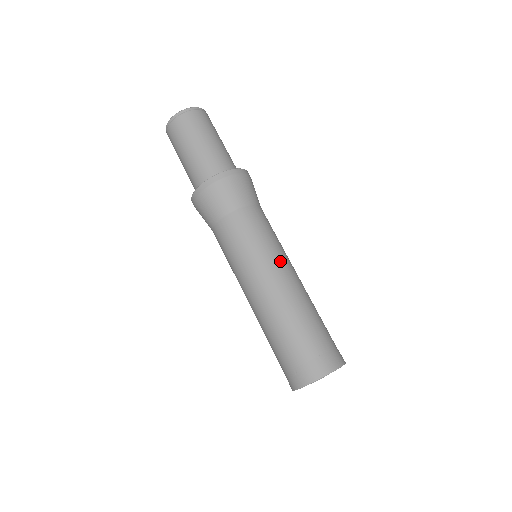
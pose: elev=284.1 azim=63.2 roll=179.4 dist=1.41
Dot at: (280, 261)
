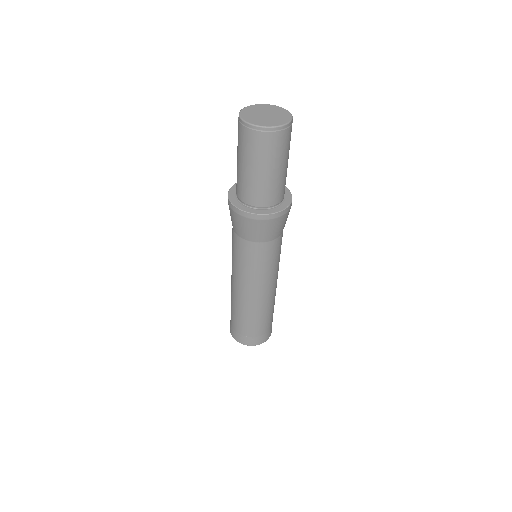
Dot at: (267, 284)
